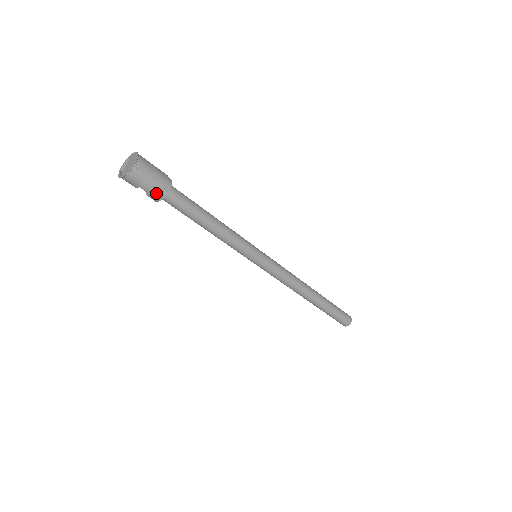
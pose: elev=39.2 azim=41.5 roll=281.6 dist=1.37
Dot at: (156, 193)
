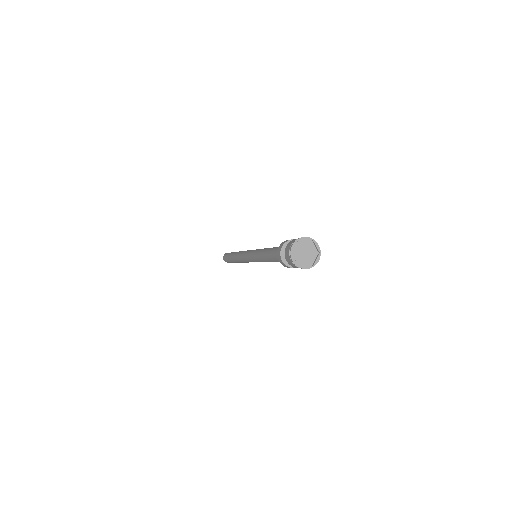
Dot at: occluded
